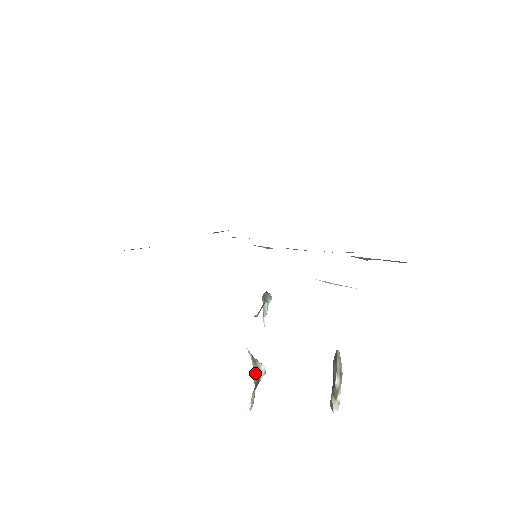
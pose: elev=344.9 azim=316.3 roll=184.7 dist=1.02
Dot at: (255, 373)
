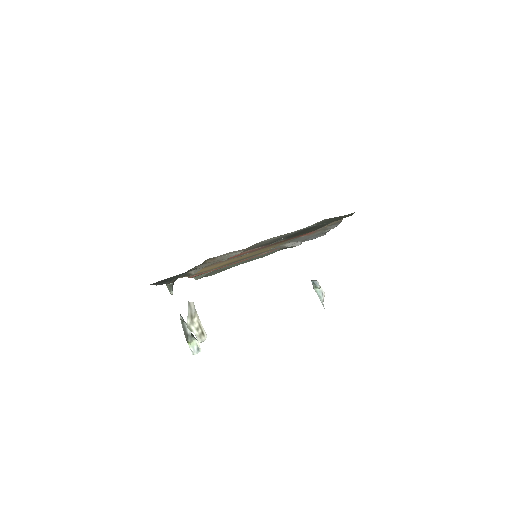
Dot at: (184, 330)
